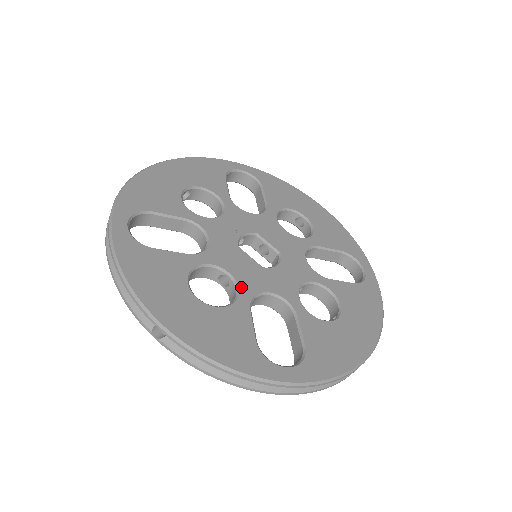
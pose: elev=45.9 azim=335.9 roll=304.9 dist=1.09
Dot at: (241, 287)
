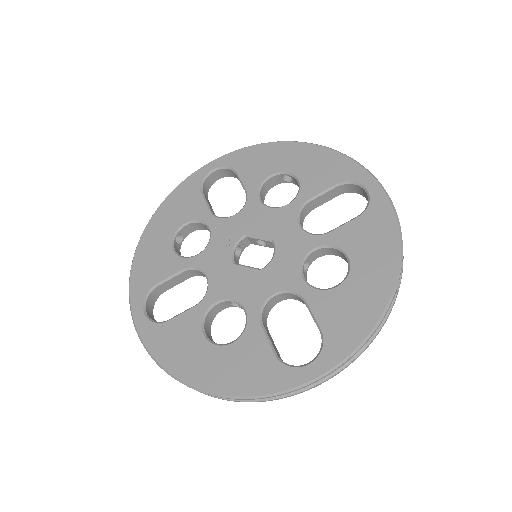
Dot at: (247, 307)
